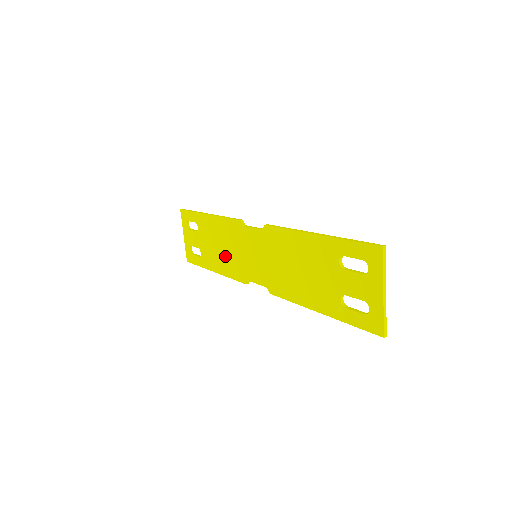
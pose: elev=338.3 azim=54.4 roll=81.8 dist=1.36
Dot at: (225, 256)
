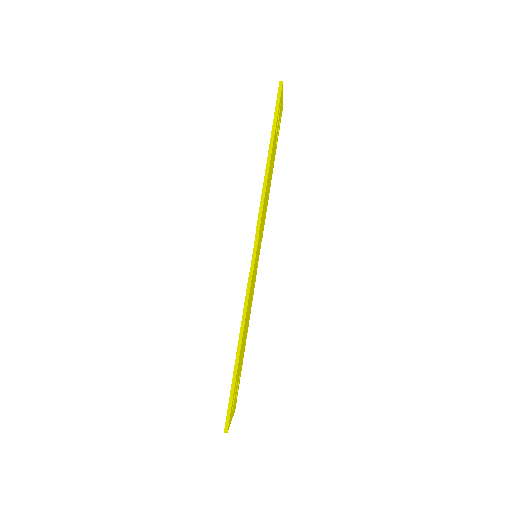
Dot at: occluded
